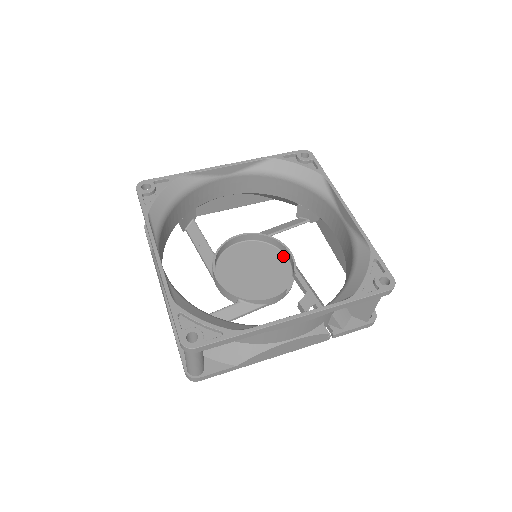
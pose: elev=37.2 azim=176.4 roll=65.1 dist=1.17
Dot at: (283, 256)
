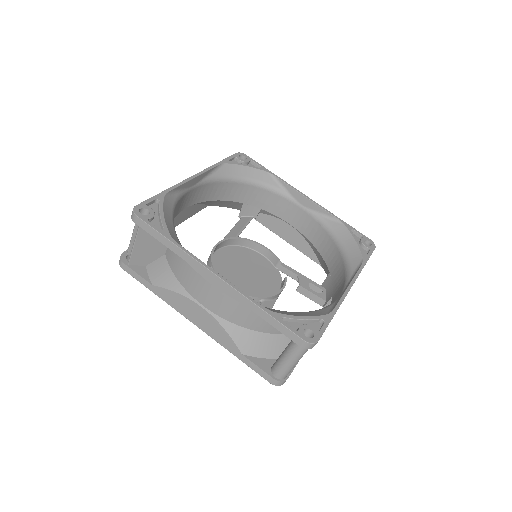
Dot at: (256, 253)
